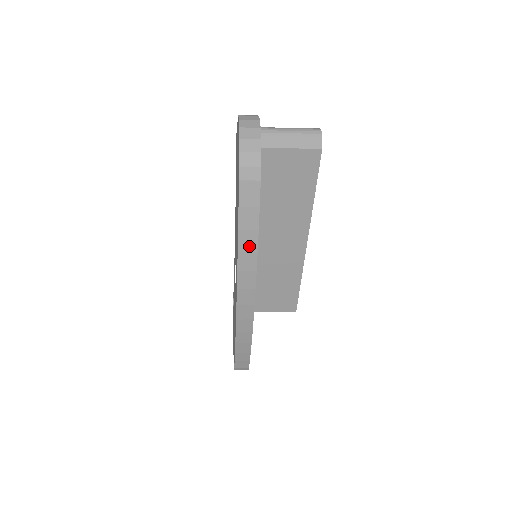
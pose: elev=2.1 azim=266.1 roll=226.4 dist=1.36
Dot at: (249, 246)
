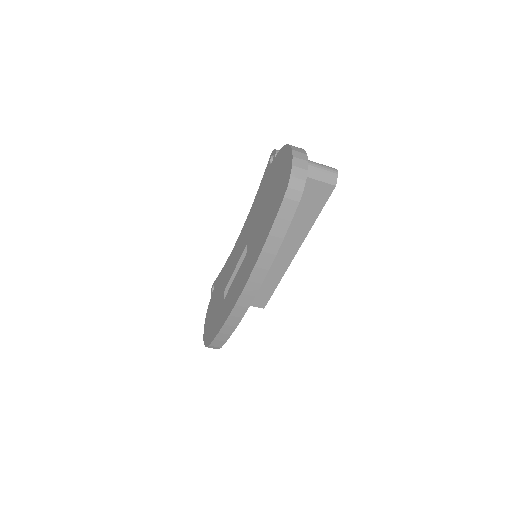
Dot at: (272, 249)
